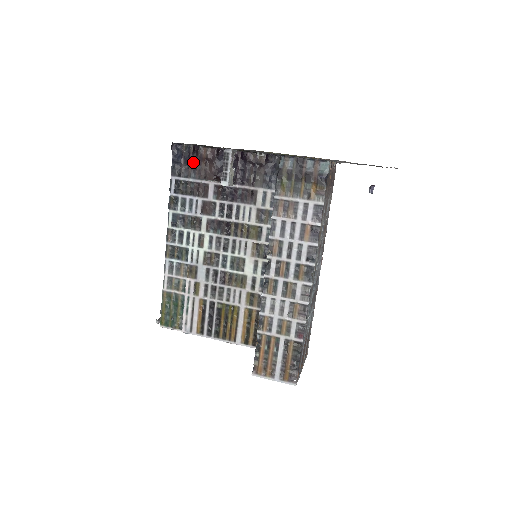
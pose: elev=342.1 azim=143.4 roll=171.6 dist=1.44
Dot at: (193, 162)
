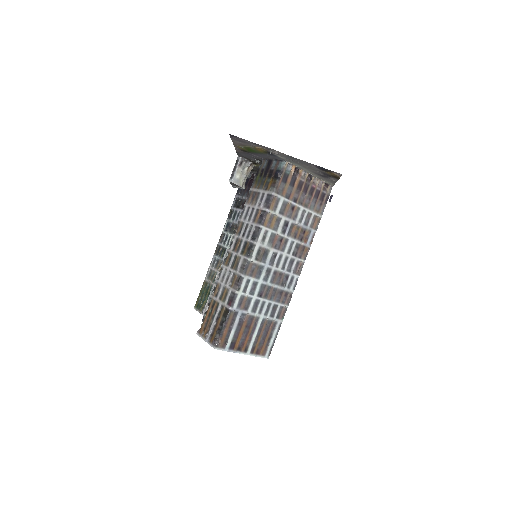
Dot at: (249, 185)
